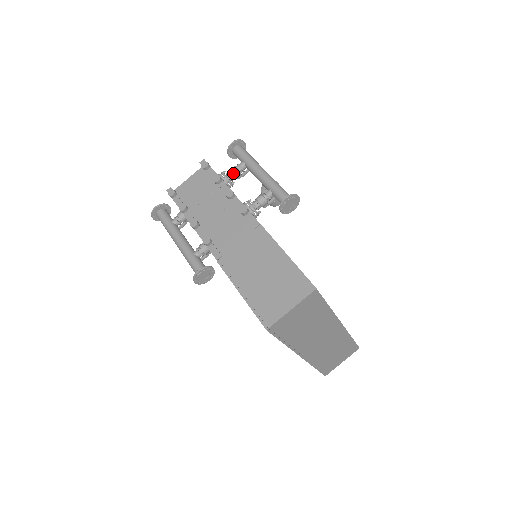
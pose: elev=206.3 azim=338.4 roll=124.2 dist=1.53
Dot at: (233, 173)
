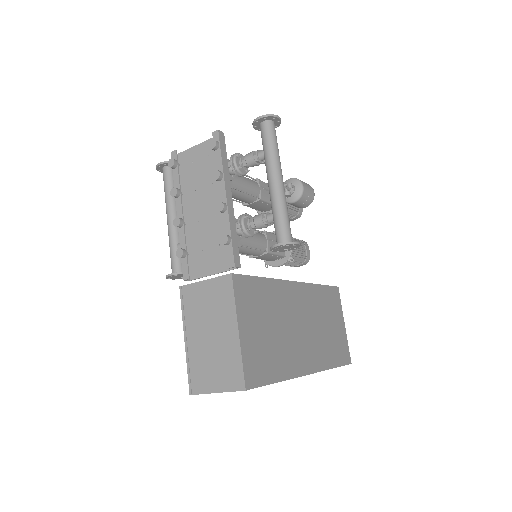
Dot at: (247, 162)
